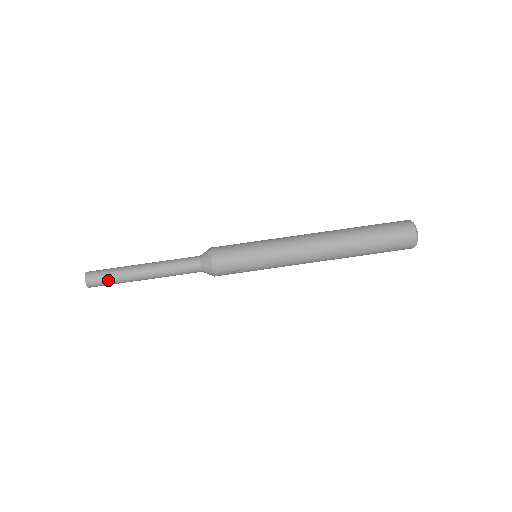
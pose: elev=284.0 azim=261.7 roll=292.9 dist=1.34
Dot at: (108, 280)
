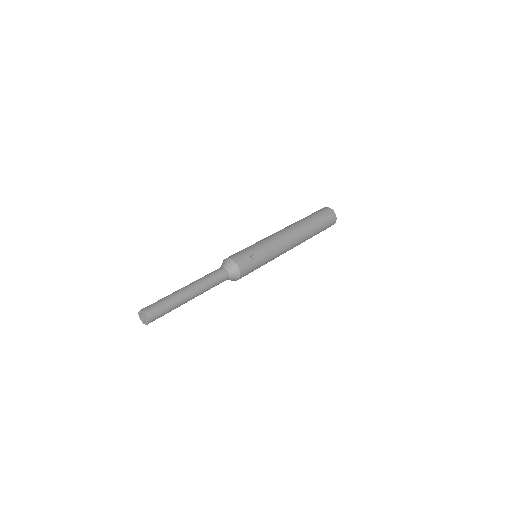
Dot at: (162, 303)
